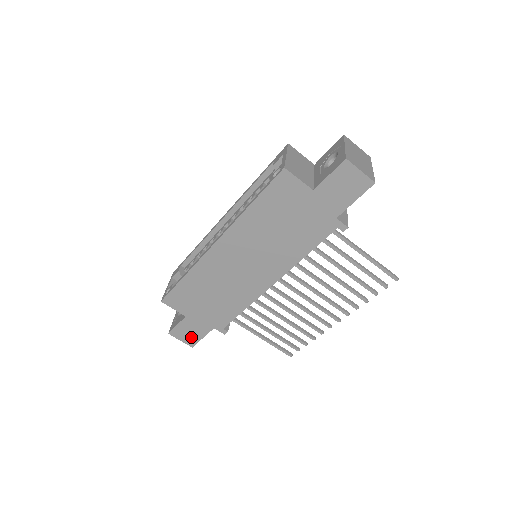
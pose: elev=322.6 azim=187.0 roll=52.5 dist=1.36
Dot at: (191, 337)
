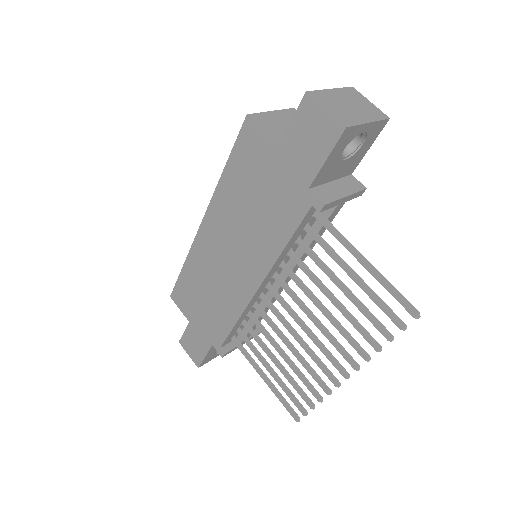
Dot at: (196, 352)
